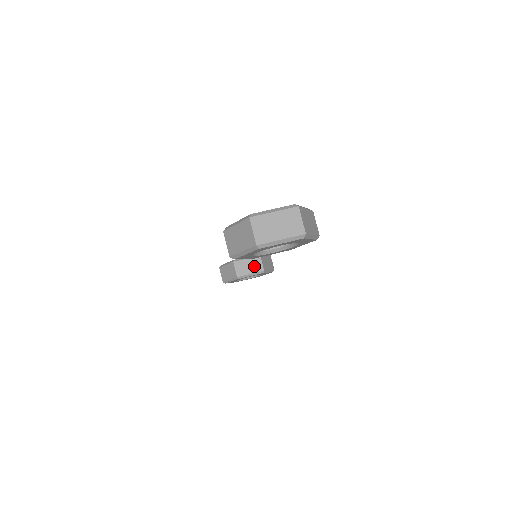
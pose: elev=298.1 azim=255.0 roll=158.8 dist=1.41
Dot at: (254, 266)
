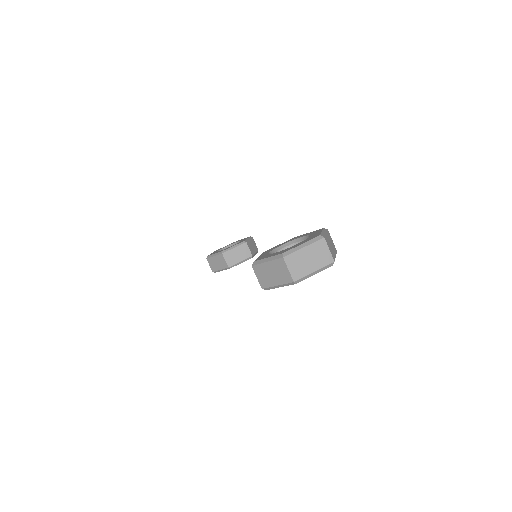
Dot at: (242, 254)
